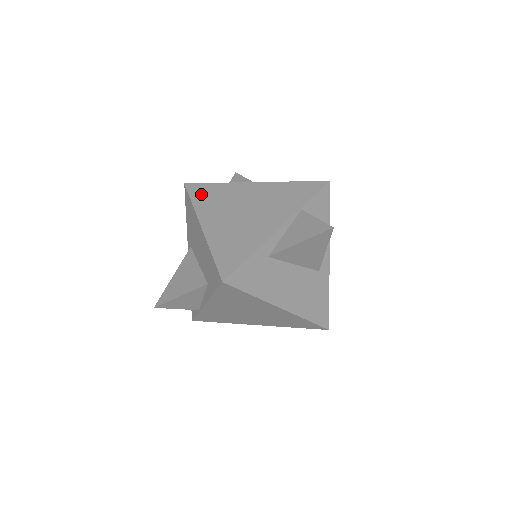
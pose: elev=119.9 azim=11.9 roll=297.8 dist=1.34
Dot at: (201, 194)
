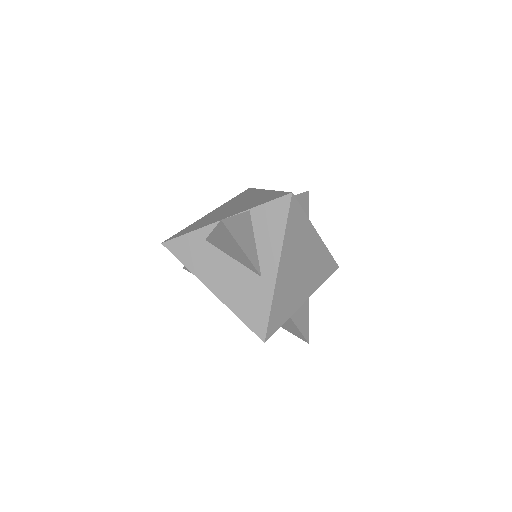
Dot at: (241, 195)
